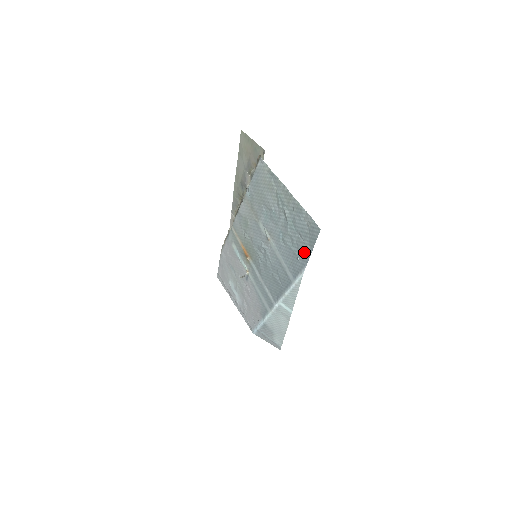
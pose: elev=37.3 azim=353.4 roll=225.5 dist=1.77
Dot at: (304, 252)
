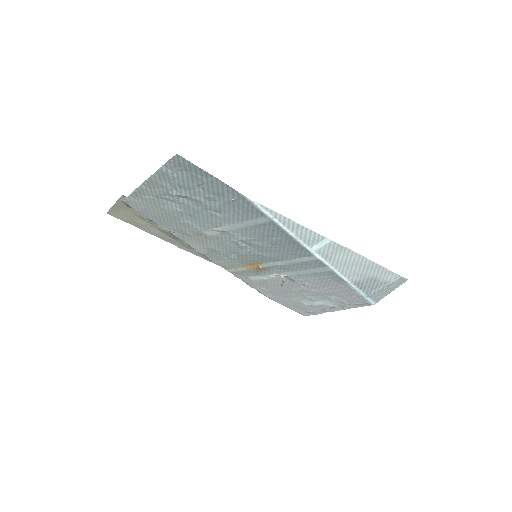
Dot at: (220, 188)
